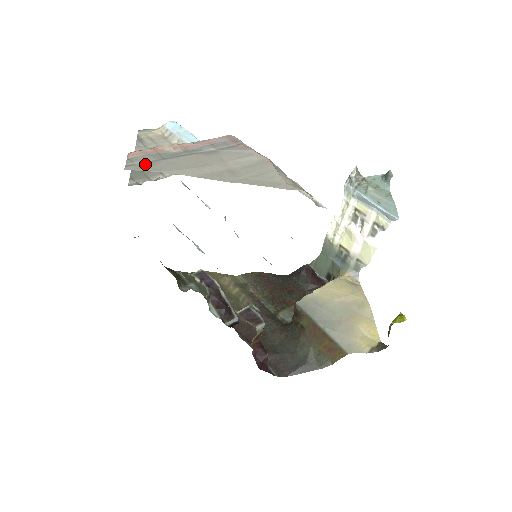
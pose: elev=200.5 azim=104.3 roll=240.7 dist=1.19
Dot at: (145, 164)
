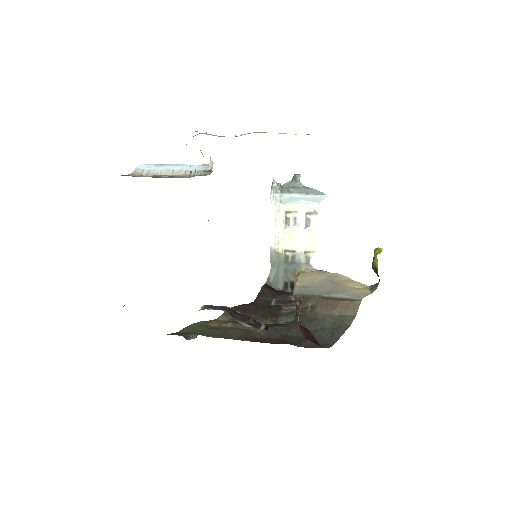
Dot at: occluded
